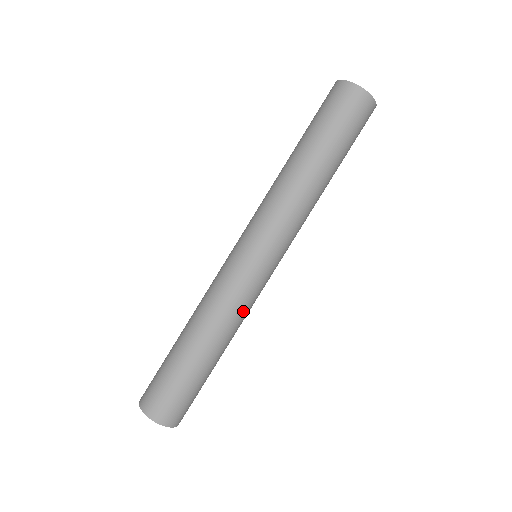
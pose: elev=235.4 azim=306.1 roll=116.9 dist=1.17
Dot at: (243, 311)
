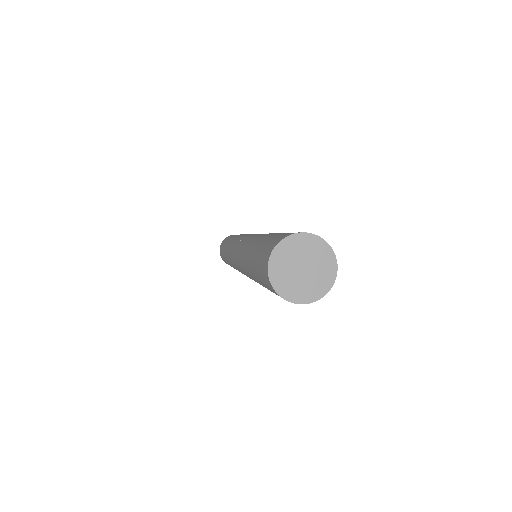
Dot at: occluded
